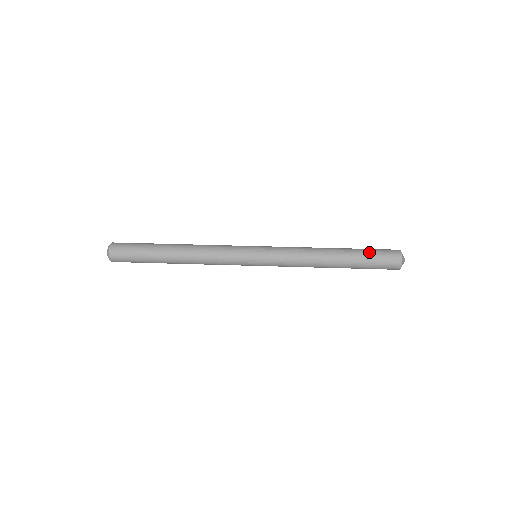
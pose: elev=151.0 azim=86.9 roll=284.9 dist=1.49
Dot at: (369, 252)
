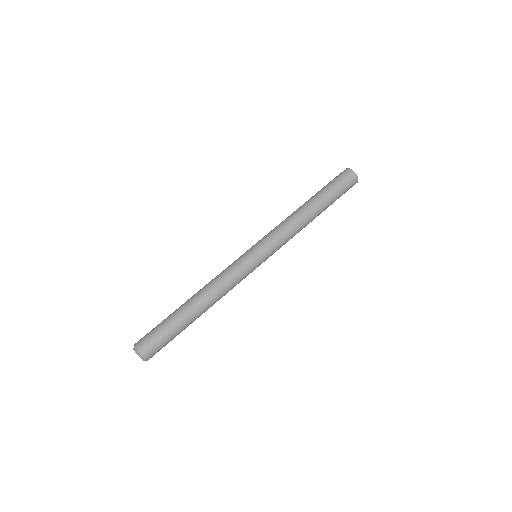
Dot at: (334, 189)
